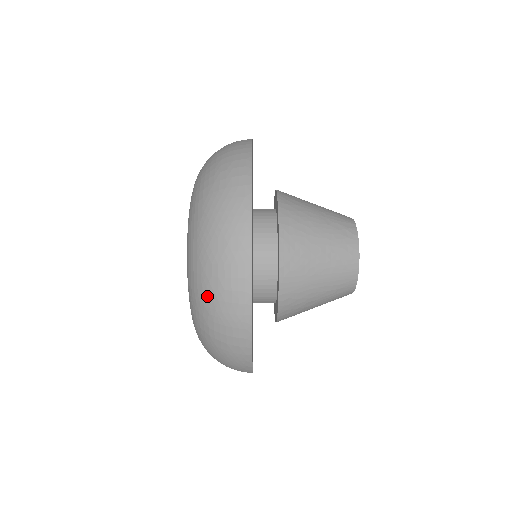
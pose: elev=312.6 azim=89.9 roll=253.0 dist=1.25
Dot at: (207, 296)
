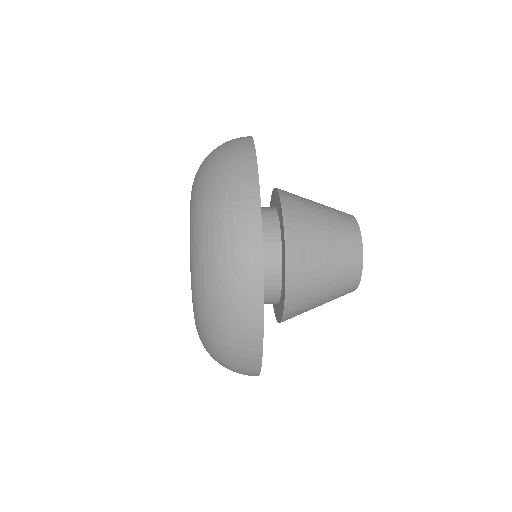
Dot at: (218, 352)
